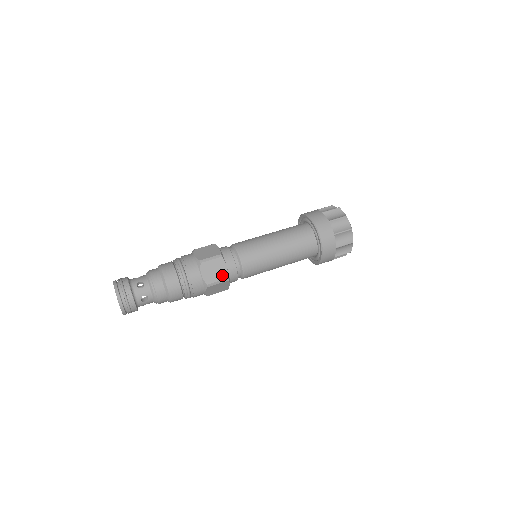
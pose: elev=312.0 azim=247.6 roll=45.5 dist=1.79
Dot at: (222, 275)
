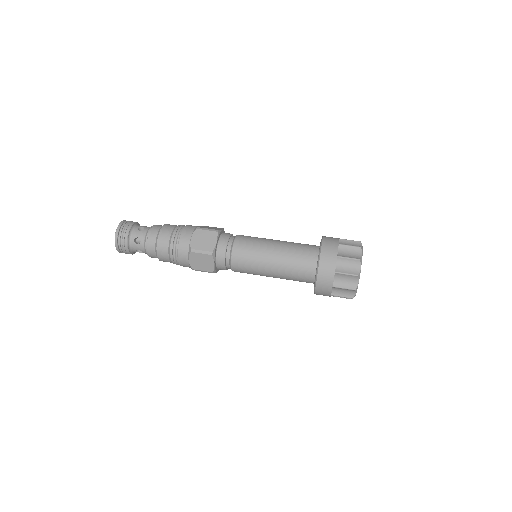
Dot at: (208, 268)
